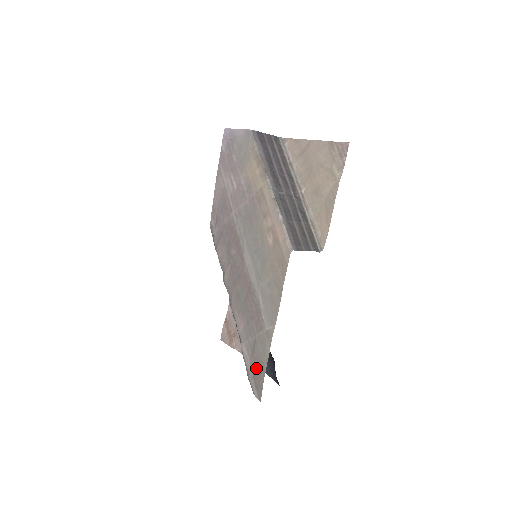
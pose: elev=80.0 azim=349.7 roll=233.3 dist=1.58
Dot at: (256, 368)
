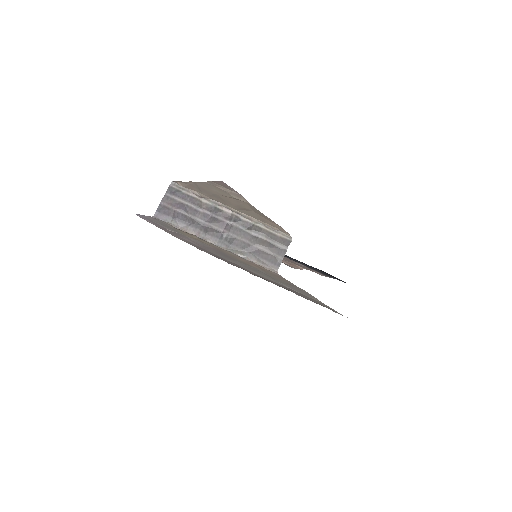
Dot at: occluded
